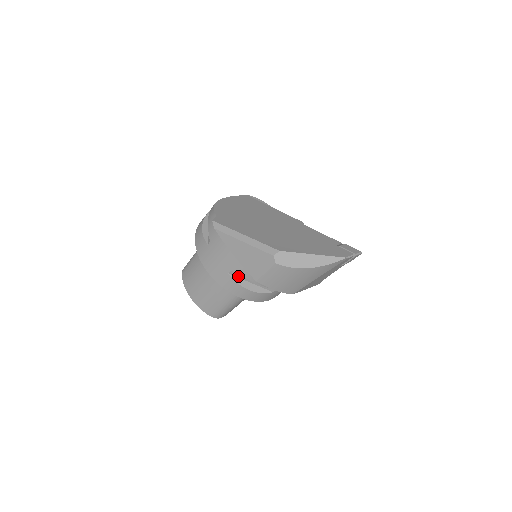
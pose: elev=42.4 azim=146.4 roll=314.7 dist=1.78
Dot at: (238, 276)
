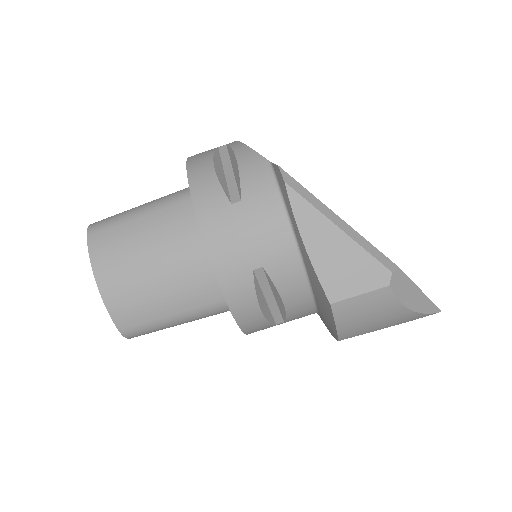
Dot at: (261, 281)
